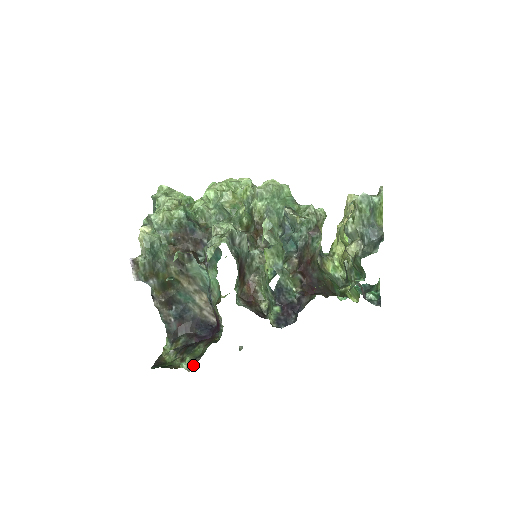
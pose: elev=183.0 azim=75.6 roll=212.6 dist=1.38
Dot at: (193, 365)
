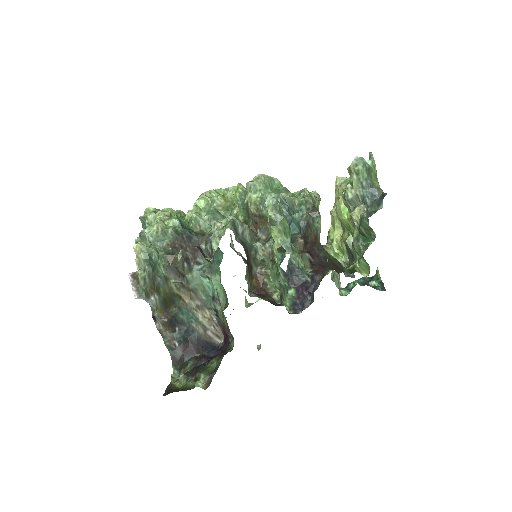
Dot at: (209, 381)
